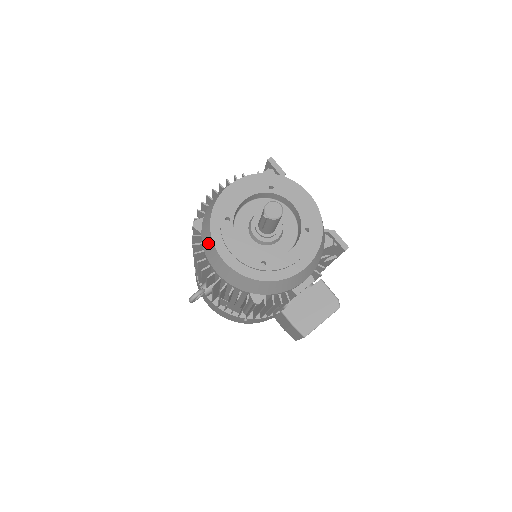
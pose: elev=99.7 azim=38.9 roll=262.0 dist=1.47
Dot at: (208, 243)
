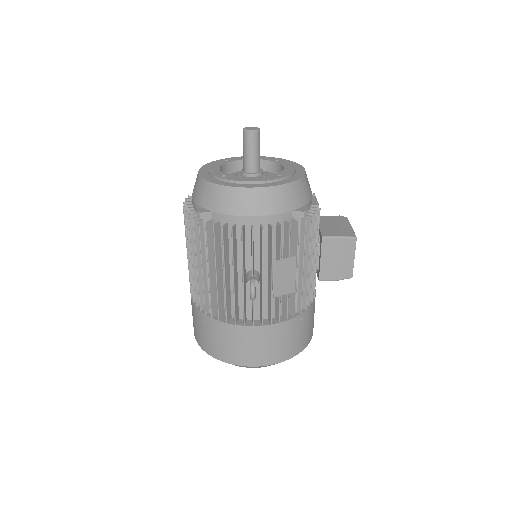
Dot at: (227, 198)
